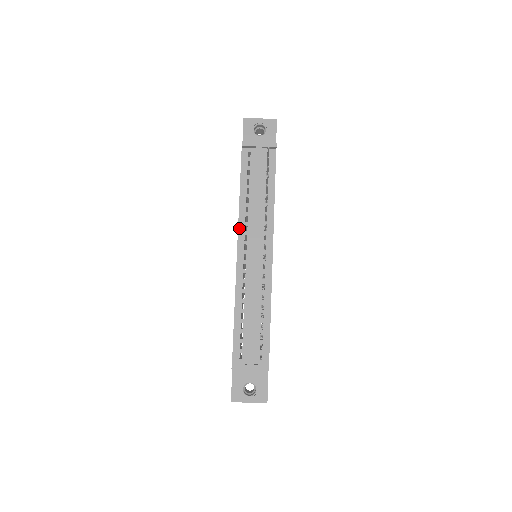
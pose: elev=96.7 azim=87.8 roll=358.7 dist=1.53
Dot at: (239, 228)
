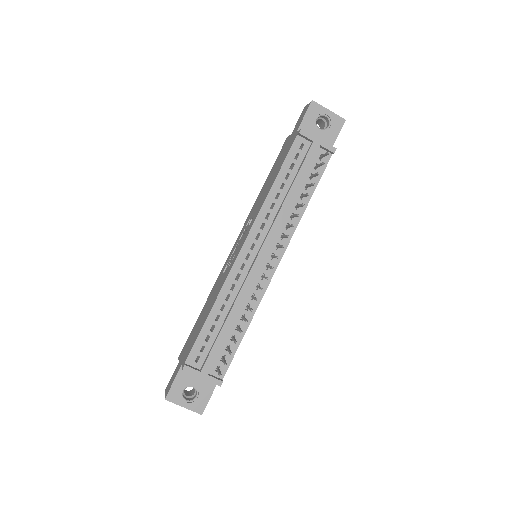
Dot at: (255, 222)
